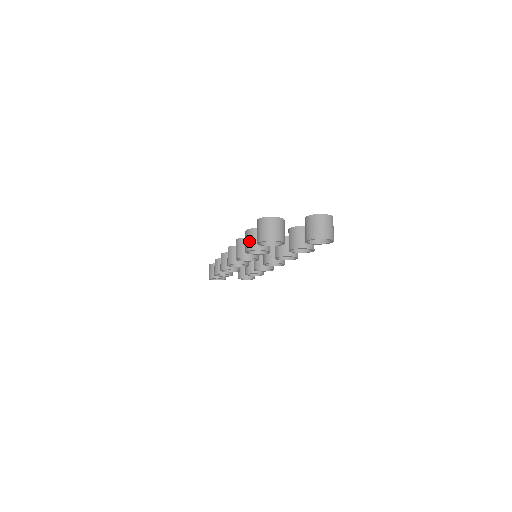
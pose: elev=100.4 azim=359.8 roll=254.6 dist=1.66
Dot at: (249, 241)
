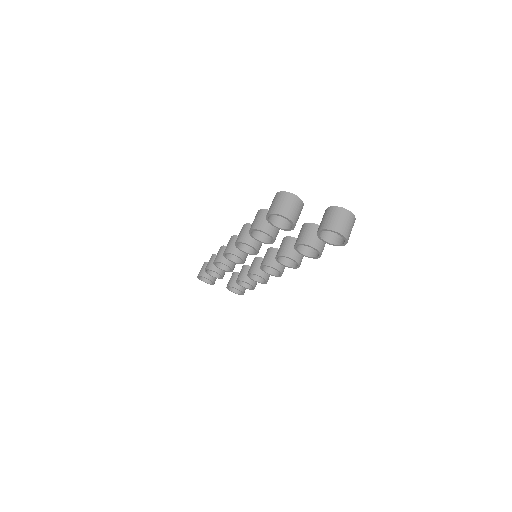
Dot at: (258, 220)
